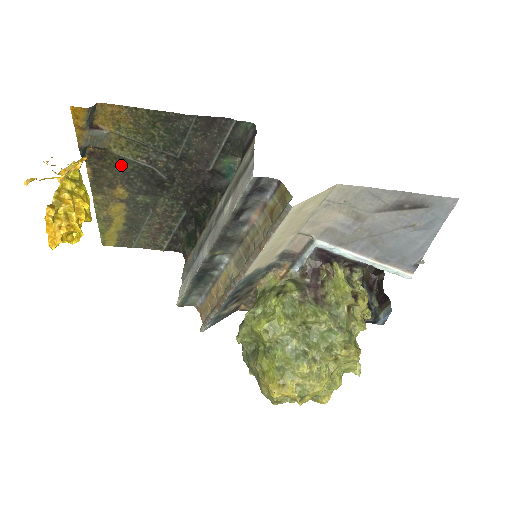
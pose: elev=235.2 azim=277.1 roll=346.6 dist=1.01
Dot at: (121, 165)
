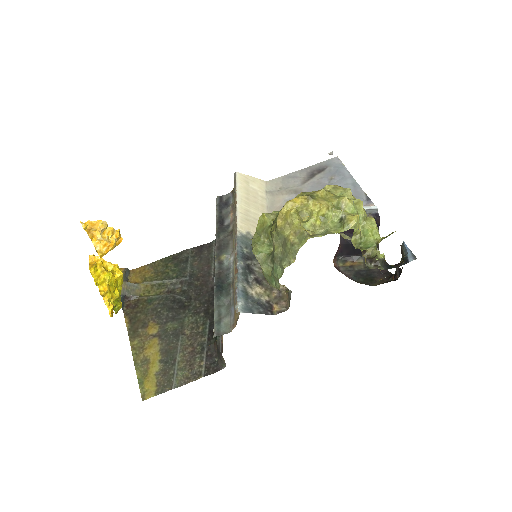
Dot at: (150, 305)
